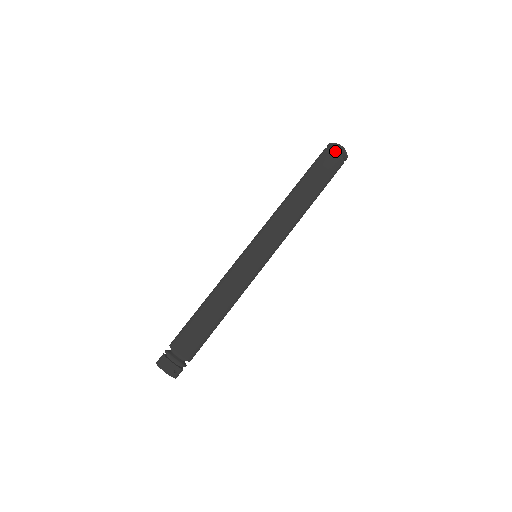
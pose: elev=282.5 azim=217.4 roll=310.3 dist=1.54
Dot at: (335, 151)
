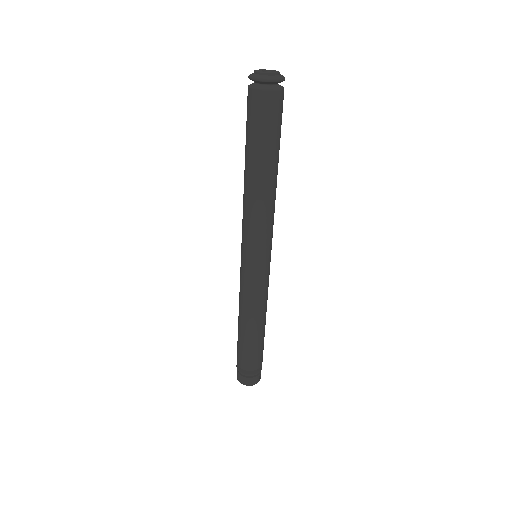
Dot at: (274, 92)
